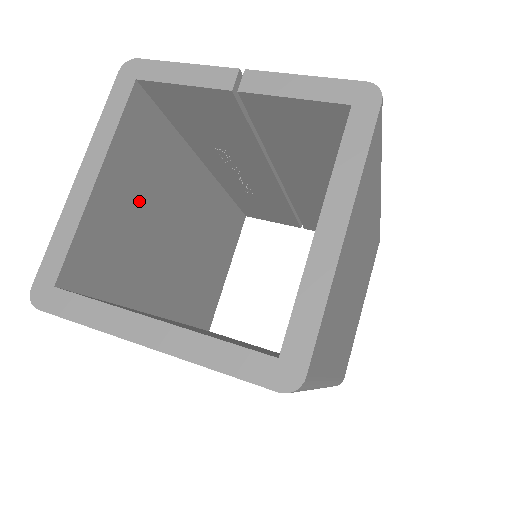
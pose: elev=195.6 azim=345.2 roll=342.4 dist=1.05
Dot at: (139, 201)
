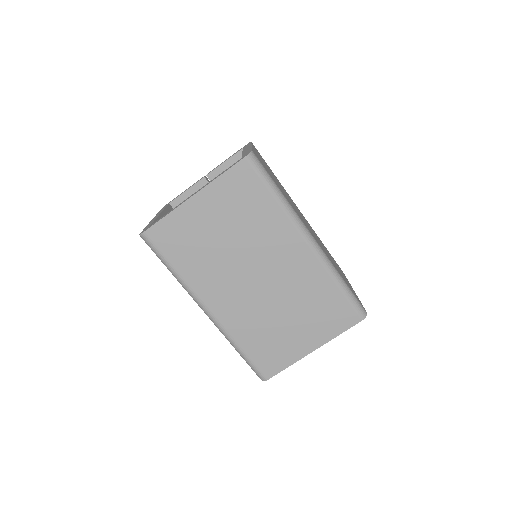
Dot at: occluded
